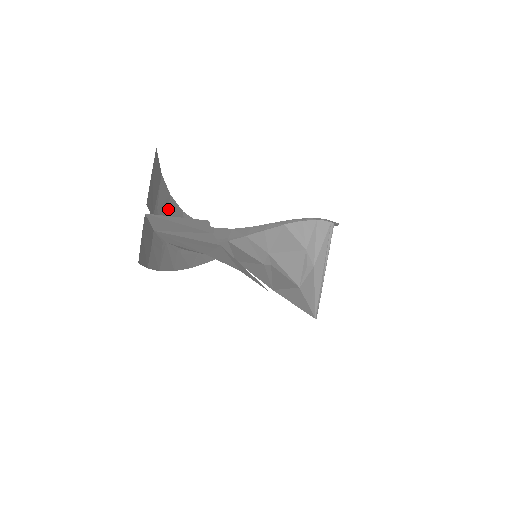
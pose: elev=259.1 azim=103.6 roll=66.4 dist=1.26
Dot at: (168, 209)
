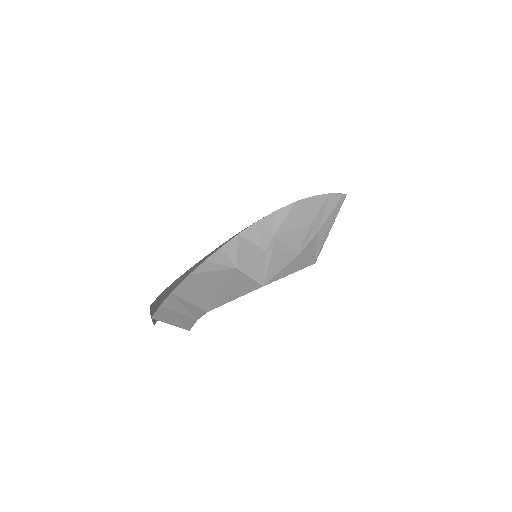
Dot at: (173, 285)
